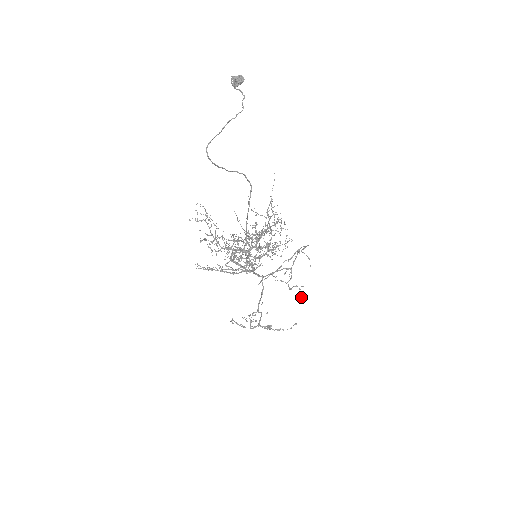
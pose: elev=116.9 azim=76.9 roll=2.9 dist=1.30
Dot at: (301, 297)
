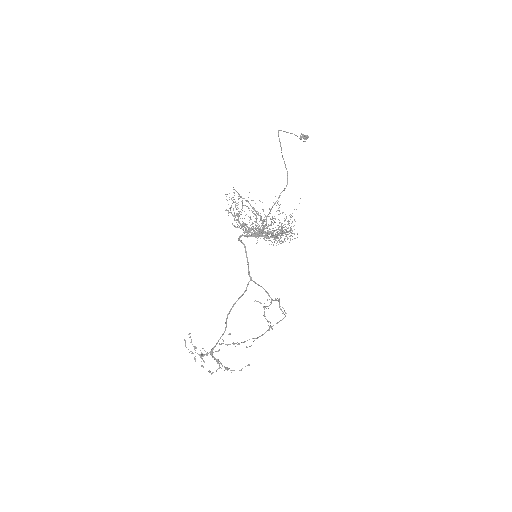
Dot at: (269, 329)
